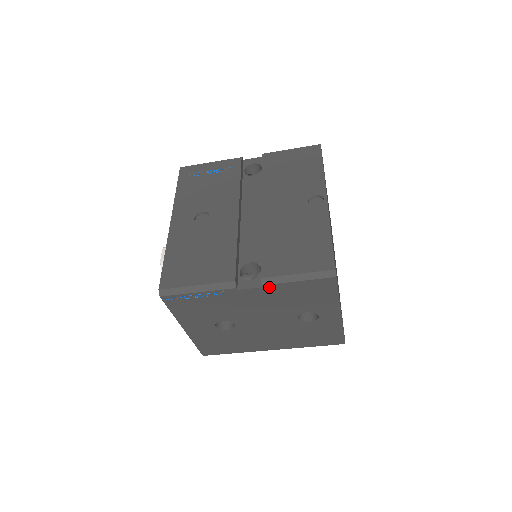
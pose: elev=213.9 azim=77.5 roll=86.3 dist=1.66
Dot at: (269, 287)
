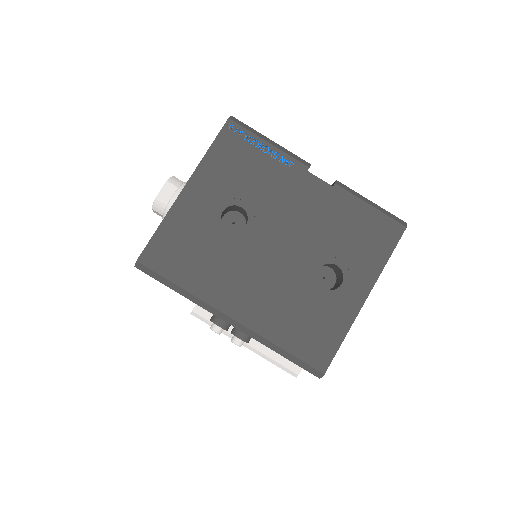
Dot at: (338, 192)
